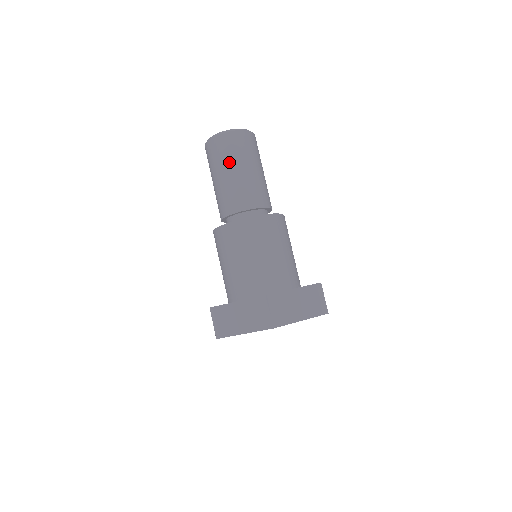
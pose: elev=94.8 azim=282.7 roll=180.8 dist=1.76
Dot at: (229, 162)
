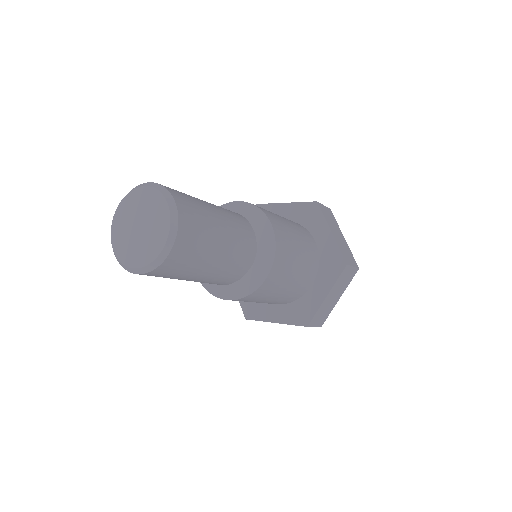
Dot at: (183, 278)
